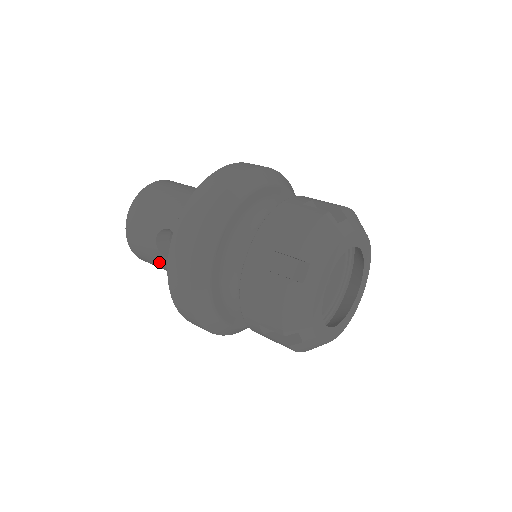
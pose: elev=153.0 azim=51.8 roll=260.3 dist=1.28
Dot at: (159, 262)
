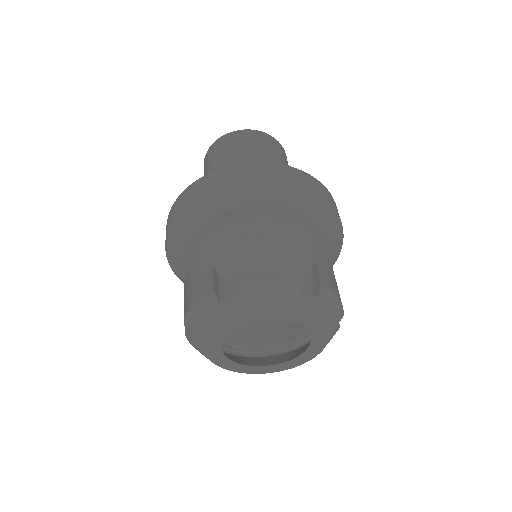
Dot at: occluded
